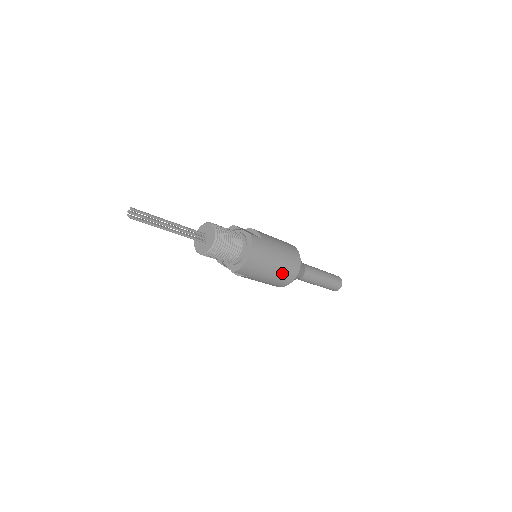
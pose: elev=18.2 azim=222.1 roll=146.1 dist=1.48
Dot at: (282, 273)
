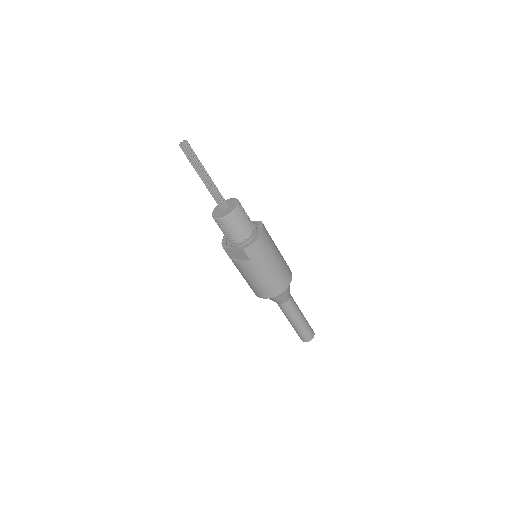
Dot at: (279, 274)
